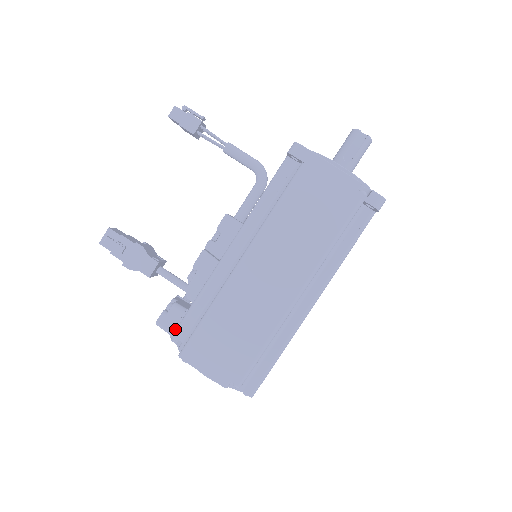
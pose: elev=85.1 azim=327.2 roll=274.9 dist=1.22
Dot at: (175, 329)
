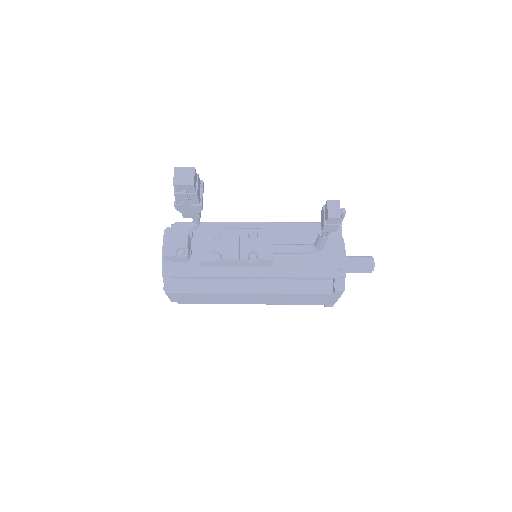
Dot at: (172, 263)
